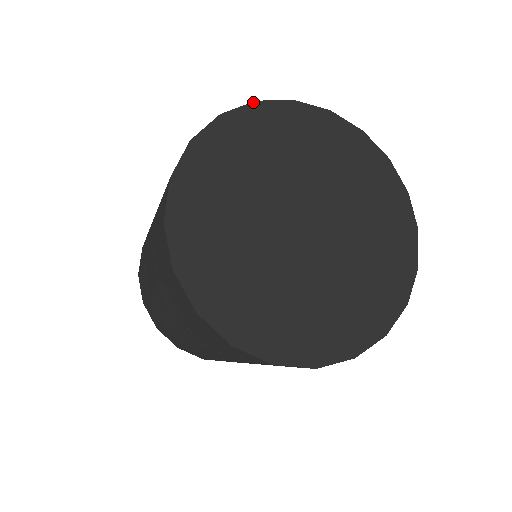
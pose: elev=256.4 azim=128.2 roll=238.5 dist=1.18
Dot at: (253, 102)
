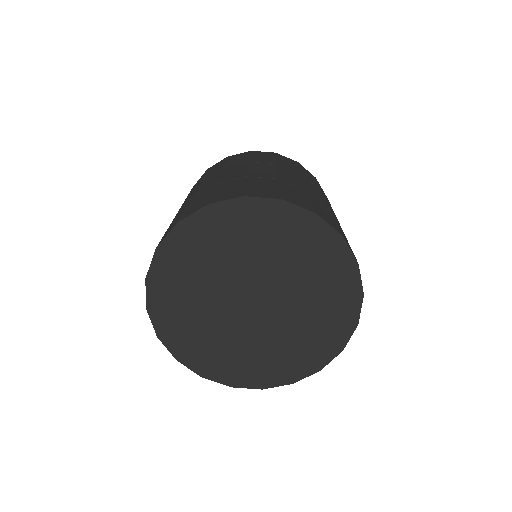
Dot at: (155, 252)
